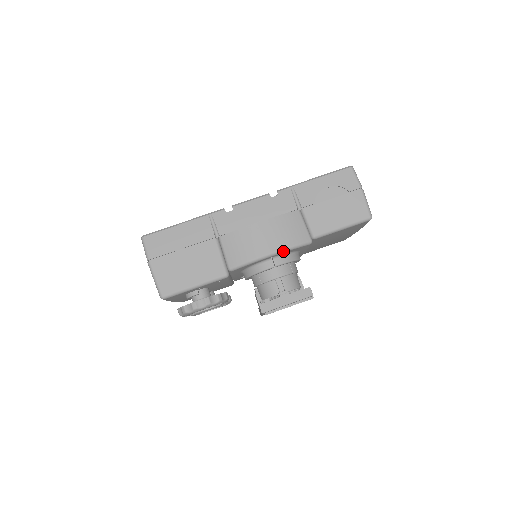
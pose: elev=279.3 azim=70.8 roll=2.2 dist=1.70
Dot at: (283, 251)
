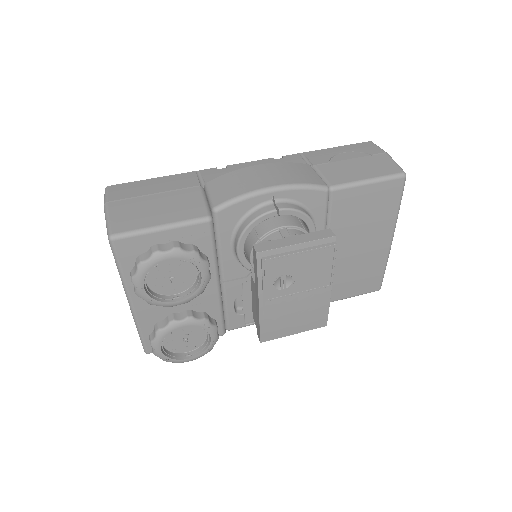
Dot at: (289, 187)
